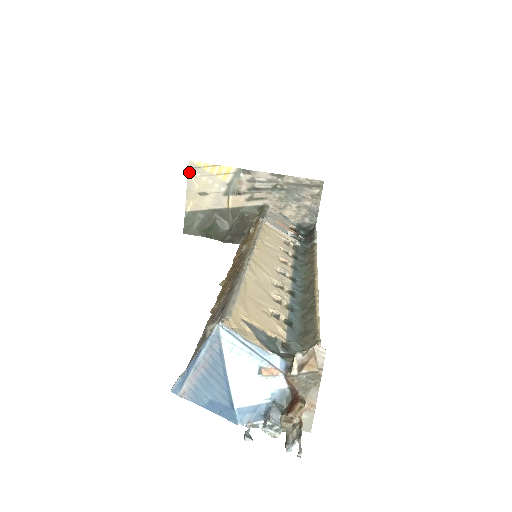
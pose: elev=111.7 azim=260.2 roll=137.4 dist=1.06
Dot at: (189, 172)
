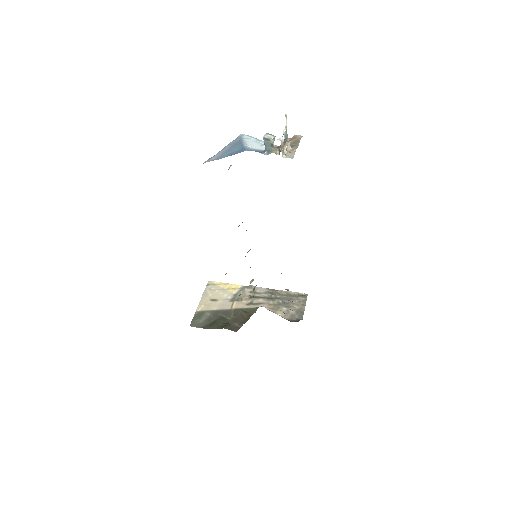
Dot at: (207, 287)
